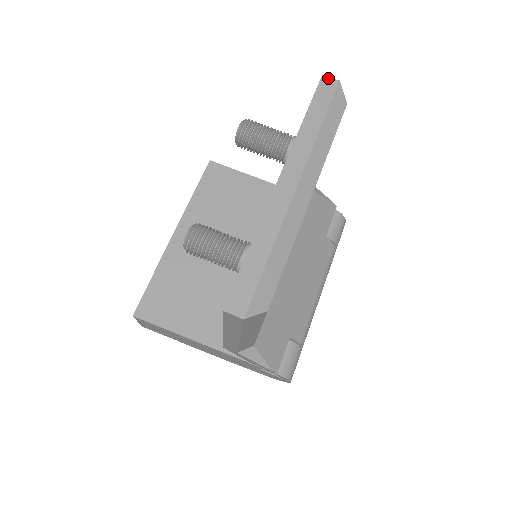
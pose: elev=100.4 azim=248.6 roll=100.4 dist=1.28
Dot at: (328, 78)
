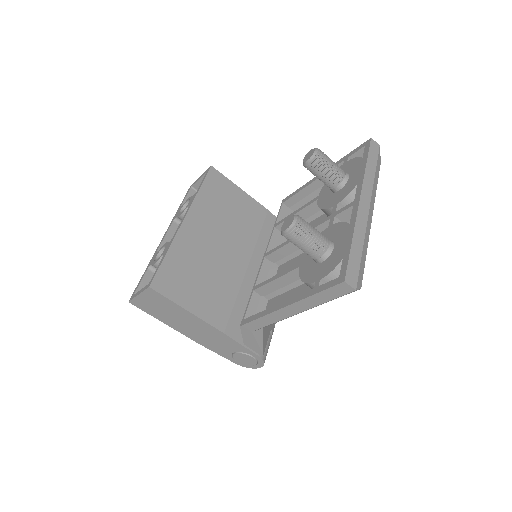
Dot at: (374, 141)
